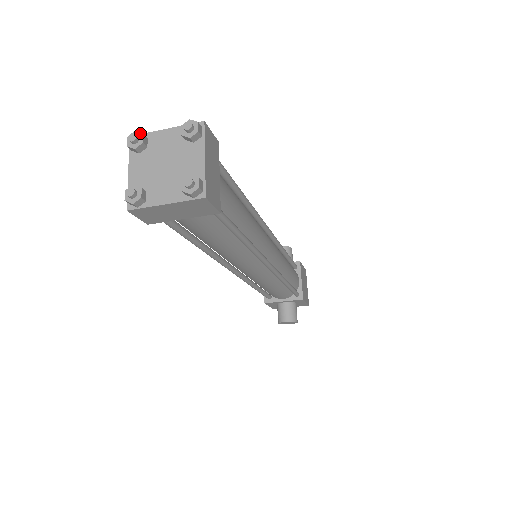
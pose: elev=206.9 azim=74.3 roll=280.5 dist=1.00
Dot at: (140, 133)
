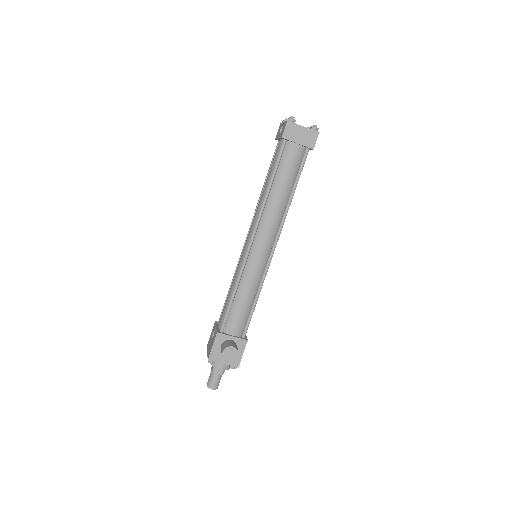
Dot at: occluded
